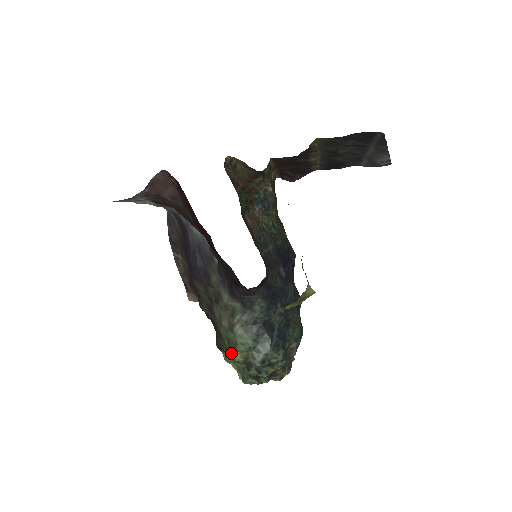
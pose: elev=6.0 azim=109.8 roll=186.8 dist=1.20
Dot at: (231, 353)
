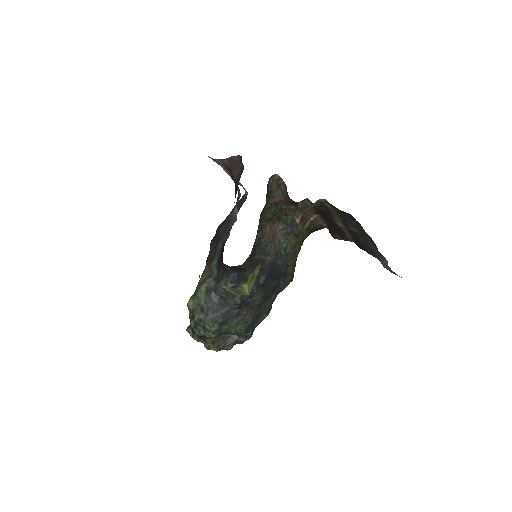
Dot at: (189, 299)
